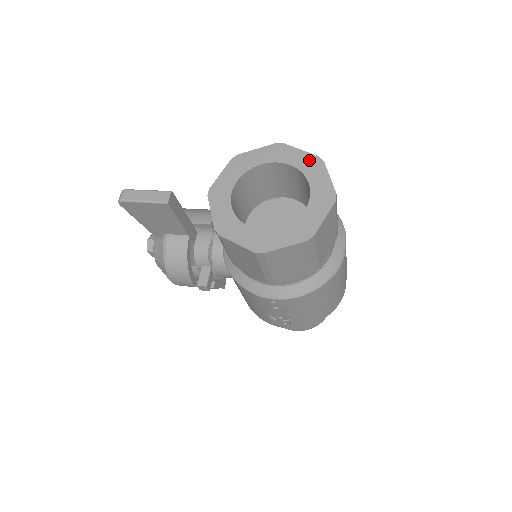
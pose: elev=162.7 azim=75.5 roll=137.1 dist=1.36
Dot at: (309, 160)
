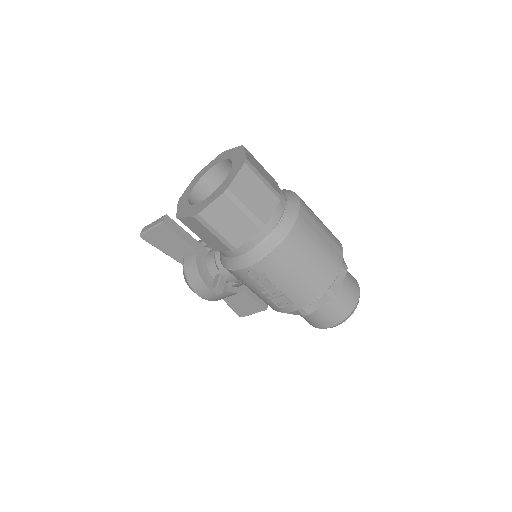
Dot at: (235, 151)
